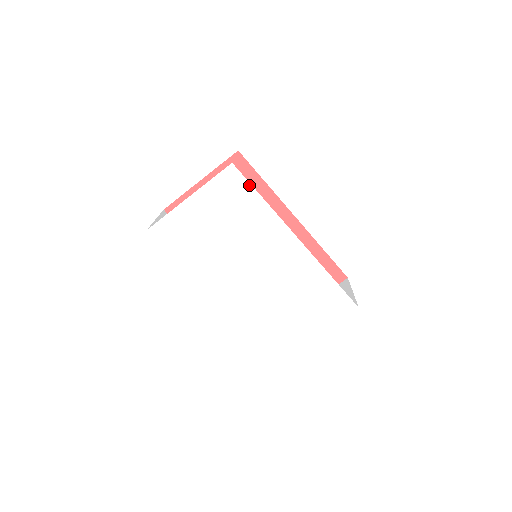
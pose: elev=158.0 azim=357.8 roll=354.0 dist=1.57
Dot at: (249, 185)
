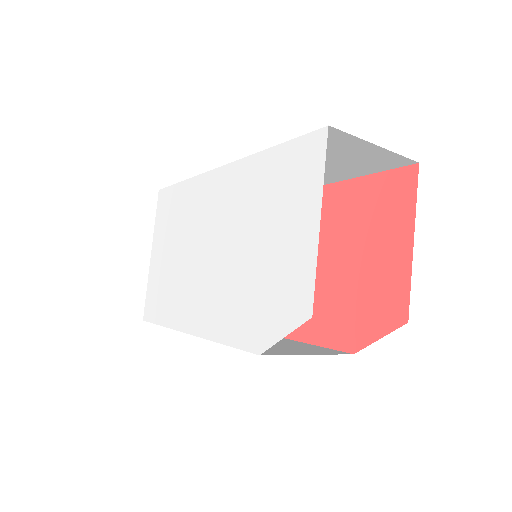
Dot at: (172, 187)
